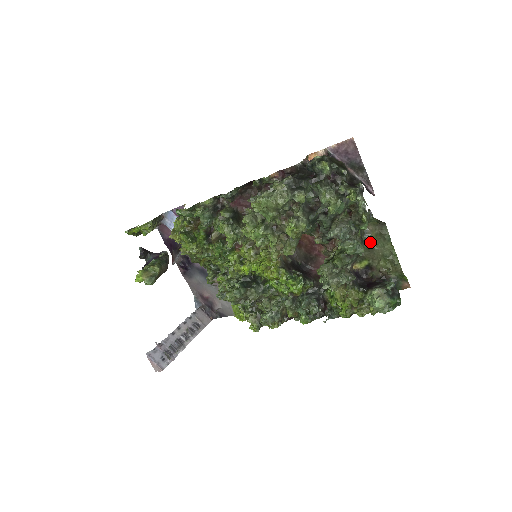
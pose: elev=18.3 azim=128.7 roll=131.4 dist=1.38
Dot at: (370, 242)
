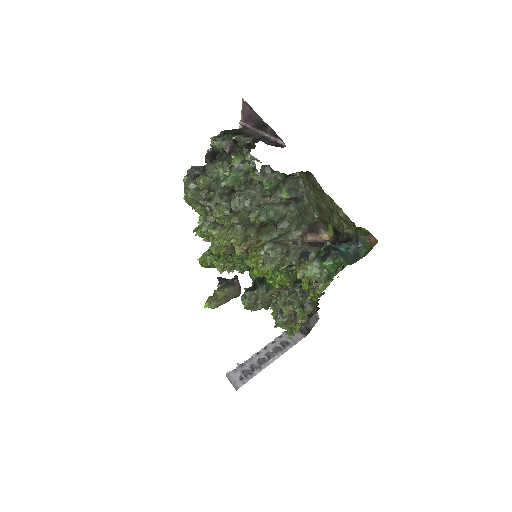
Dot at: (317, 201)
